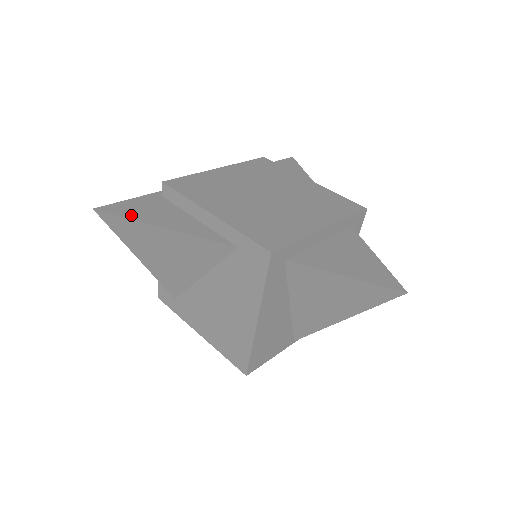
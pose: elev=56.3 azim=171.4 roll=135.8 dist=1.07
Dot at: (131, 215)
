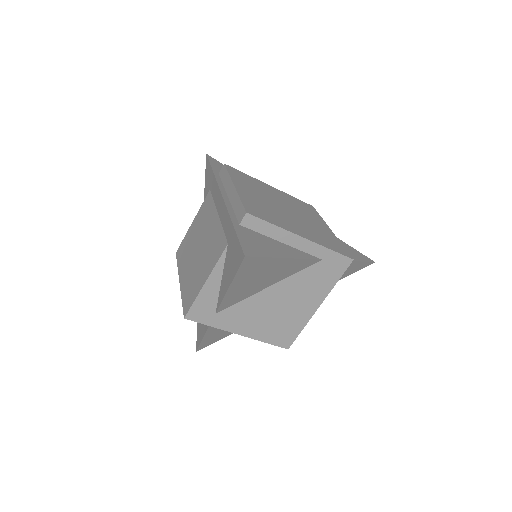
Dot at: (264, 253)
